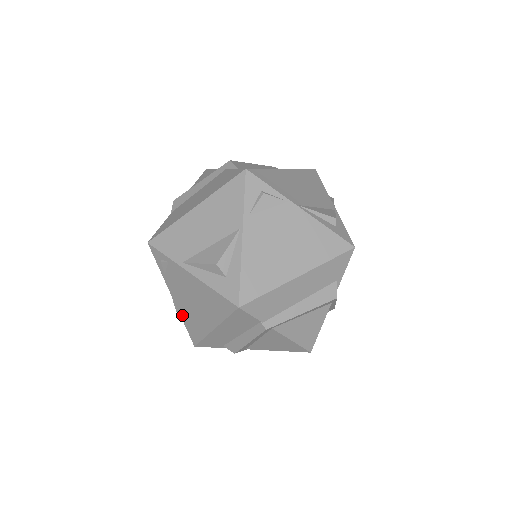
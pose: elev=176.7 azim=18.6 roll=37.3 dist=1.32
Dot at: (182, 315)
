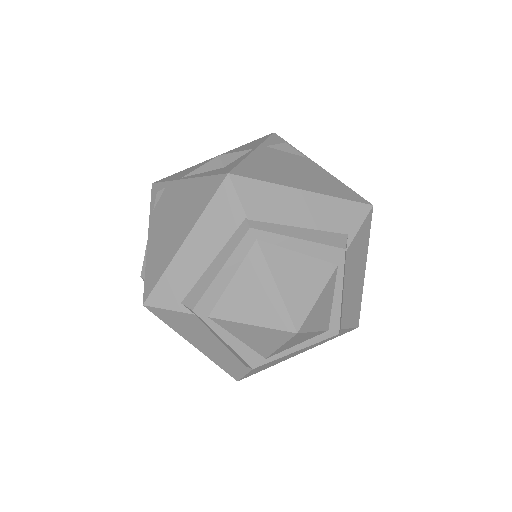
Dot at: (149, 258)
